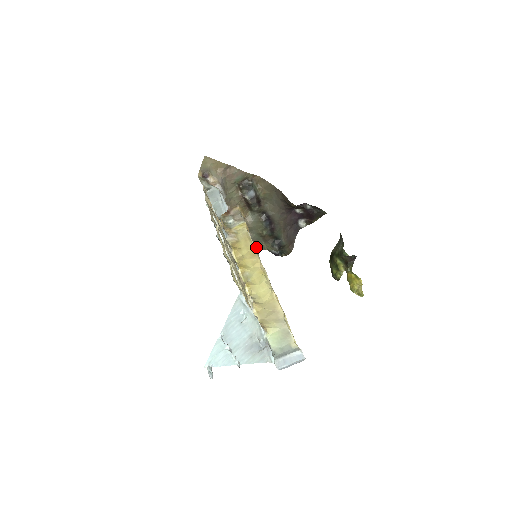
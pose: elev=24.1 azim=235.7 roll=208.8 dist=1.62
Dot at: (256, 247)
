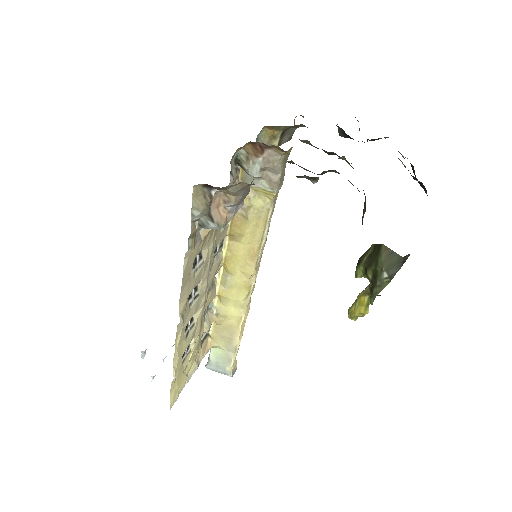
Dot at: occluded
